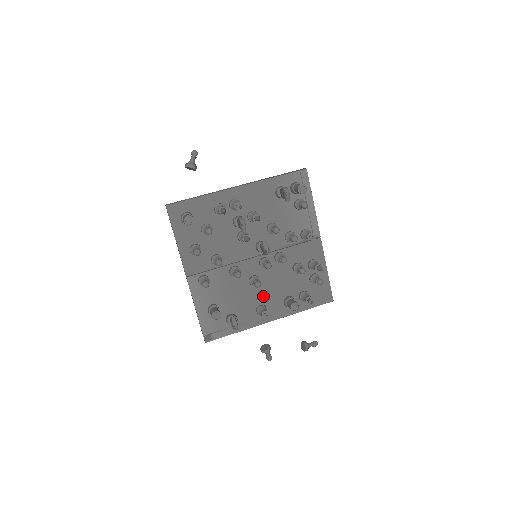
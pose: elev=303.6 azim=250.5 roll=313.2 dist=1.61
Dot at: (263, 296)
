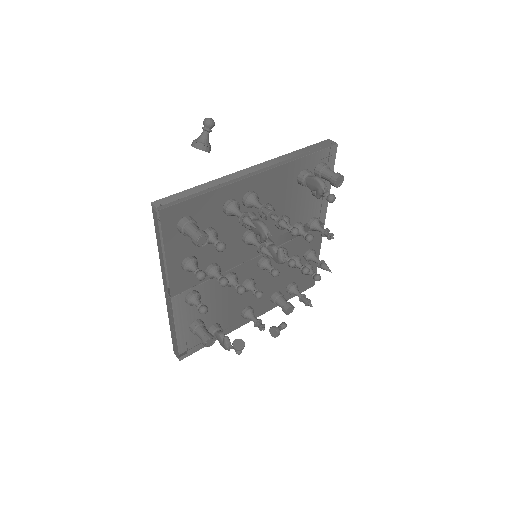
Dot at: (252, 297)
